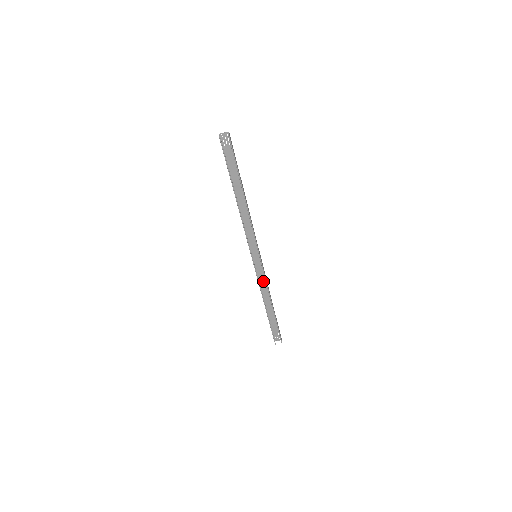
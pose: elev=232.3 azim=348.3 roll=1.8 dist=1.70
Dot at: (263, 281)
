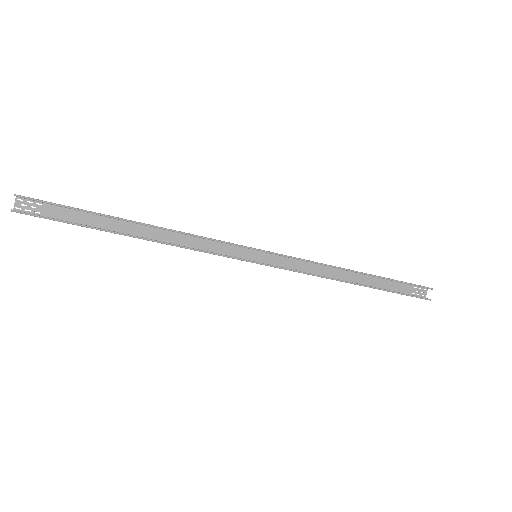
Dot at: (307, 267)
